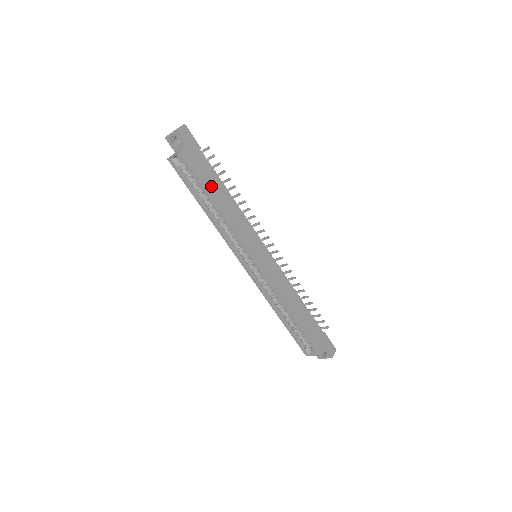
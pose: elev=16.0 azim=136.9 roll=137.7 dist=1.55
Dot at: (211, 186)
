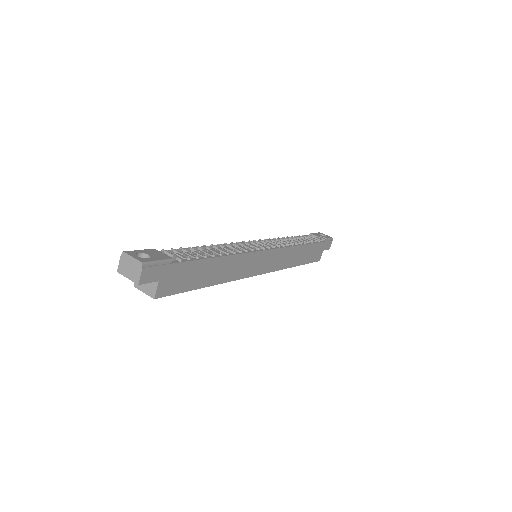
Dot at: (200, 278)
